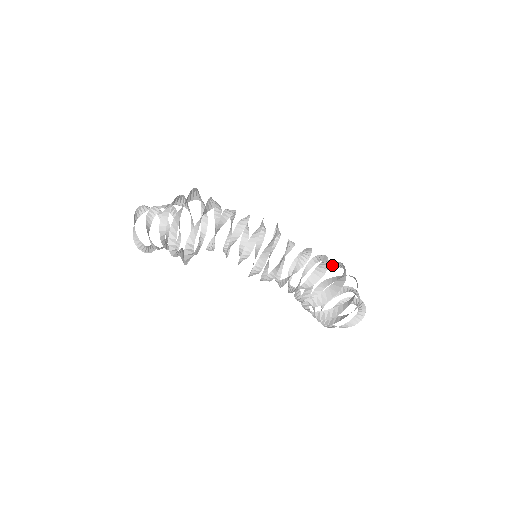
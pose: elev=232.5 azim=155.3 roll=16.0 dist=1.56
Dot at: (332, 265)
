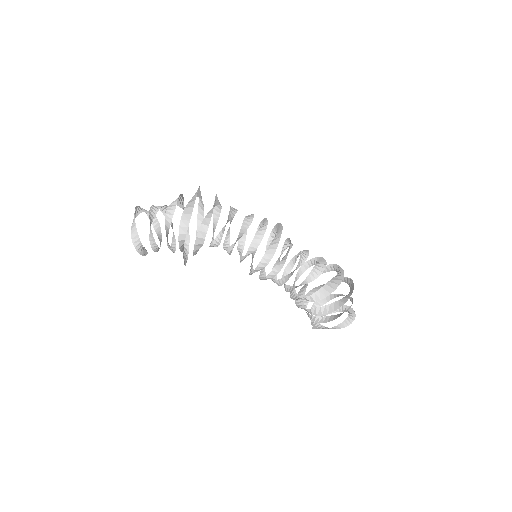
Dot at: occluded
